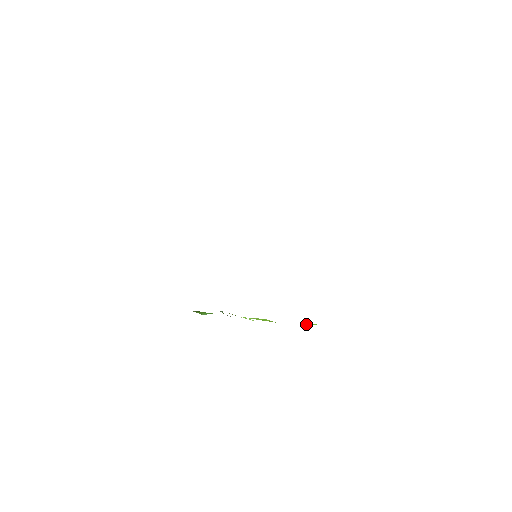
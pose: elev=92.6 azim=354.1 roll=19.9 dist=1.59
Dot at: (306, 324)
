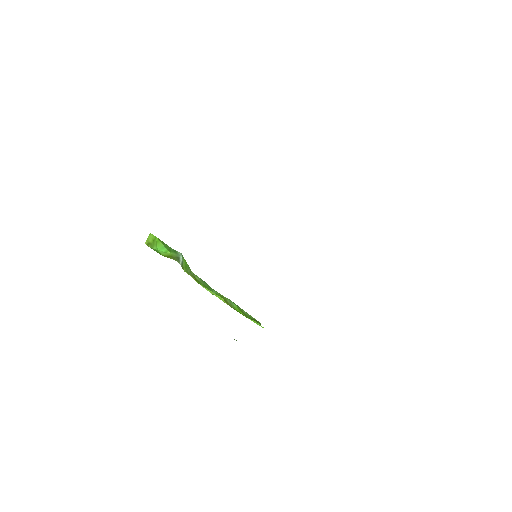
Dot at: occluded
